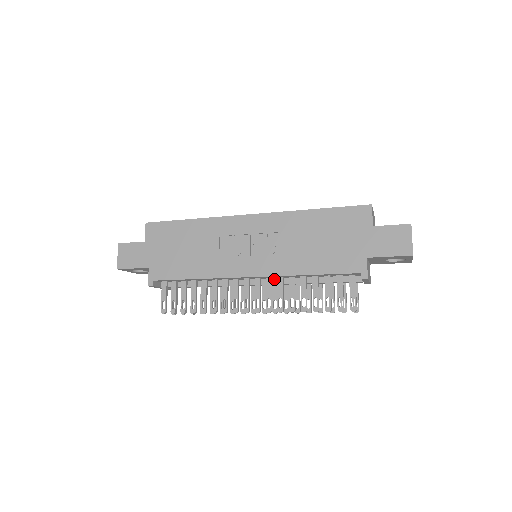
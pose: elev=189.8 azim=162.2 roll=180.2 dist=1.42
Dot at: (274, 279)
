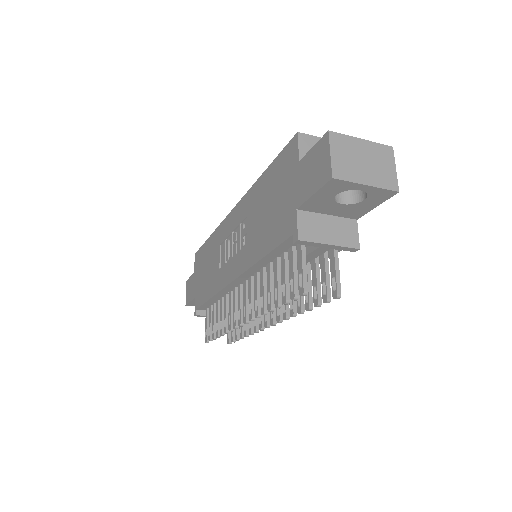
Dot at: occluded
